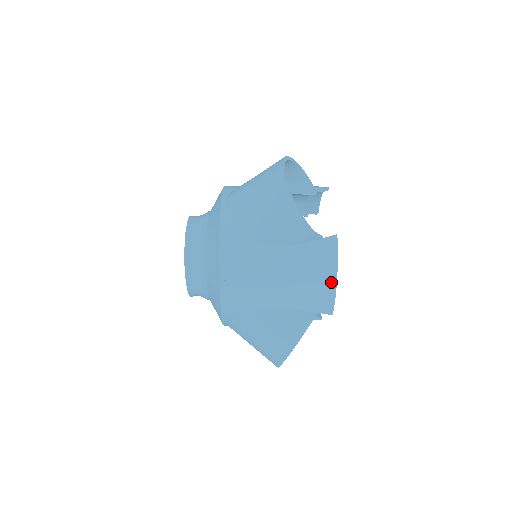
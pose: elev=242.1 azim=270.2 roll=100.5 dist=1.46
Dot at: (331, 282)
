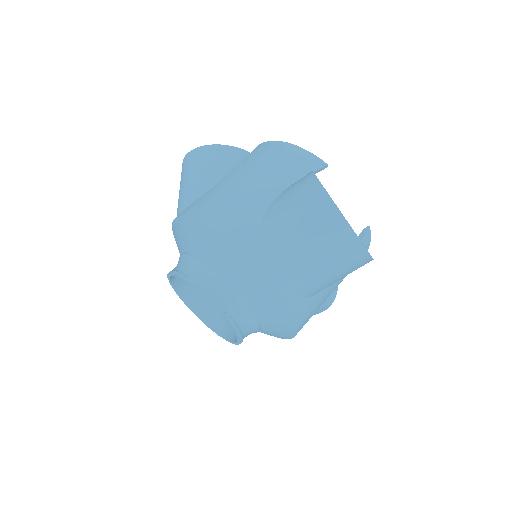
Dot at: (286, 147)
